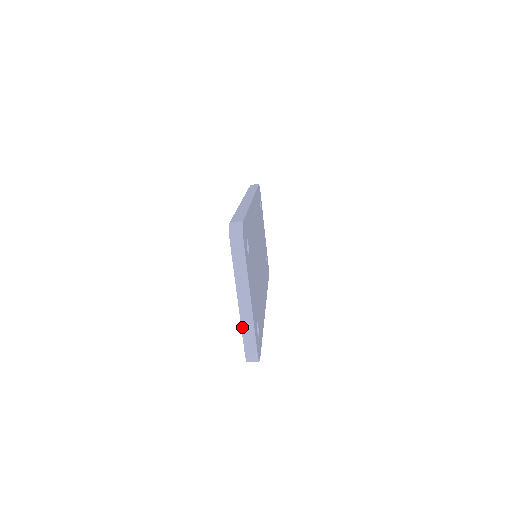
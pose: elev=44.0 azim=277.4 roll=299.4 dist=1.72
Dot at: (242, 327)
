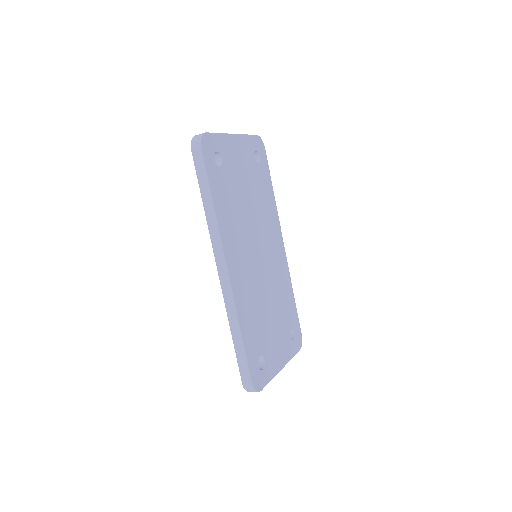
Dot at: occluded
